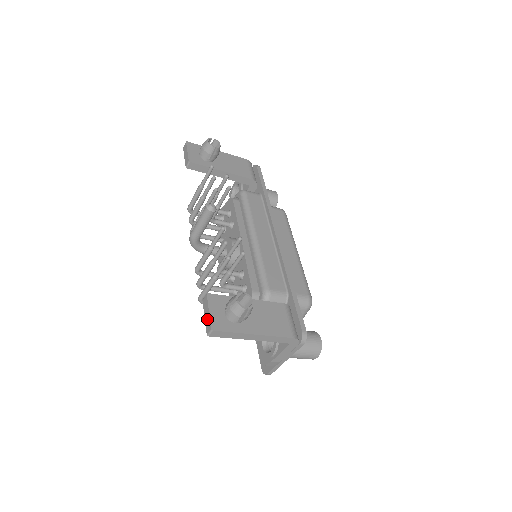
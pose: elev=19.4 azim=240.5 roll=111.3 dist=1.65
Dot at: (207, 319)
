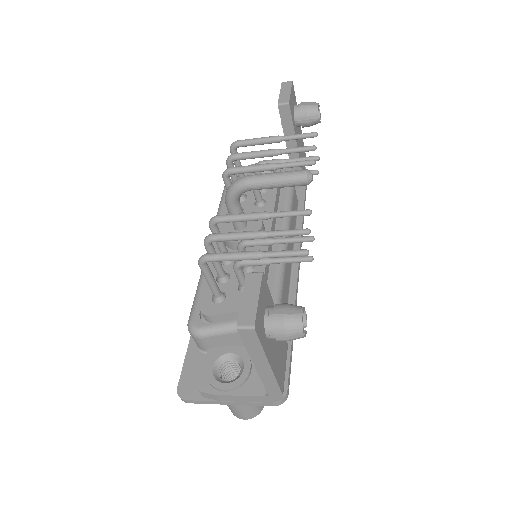
Dot at: (249, 305)
